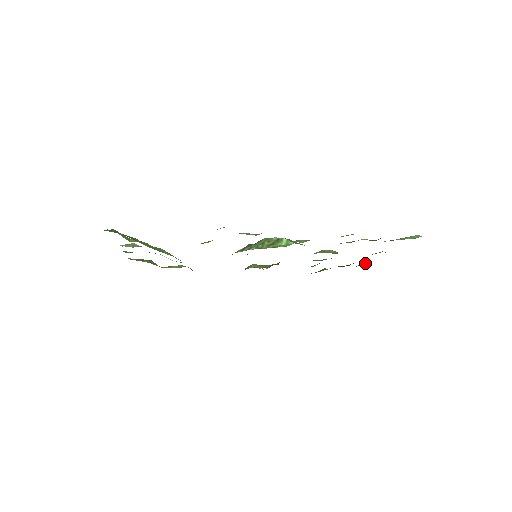
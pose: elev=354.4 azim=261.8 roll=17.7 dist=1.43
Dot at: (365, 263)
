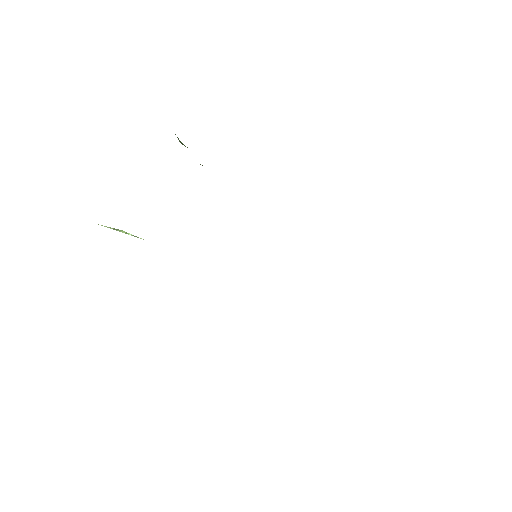
Dot at: occluded
